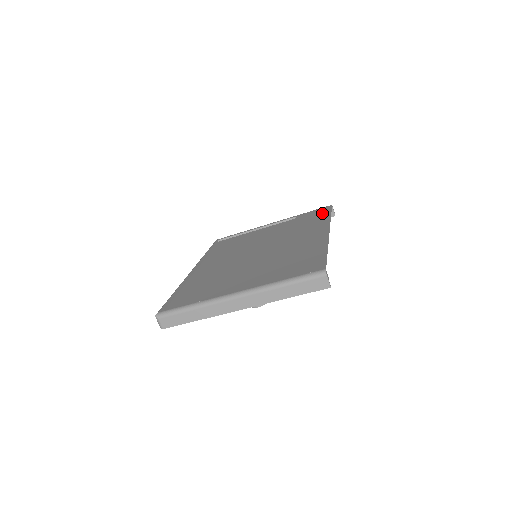
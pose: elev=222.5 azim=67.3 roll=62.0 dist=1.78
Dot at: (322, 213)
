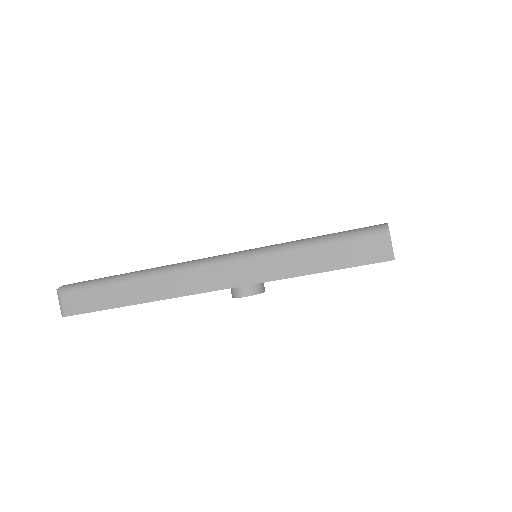
Dot at: occluded
